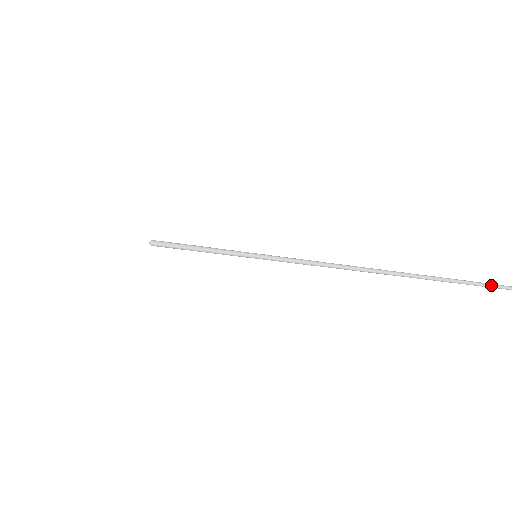
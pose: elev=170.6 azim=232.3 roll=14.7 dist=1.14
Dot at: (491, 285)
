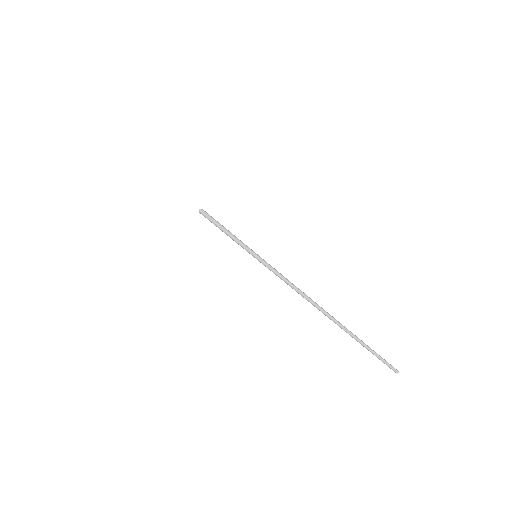
Dot at: (384, 359)
